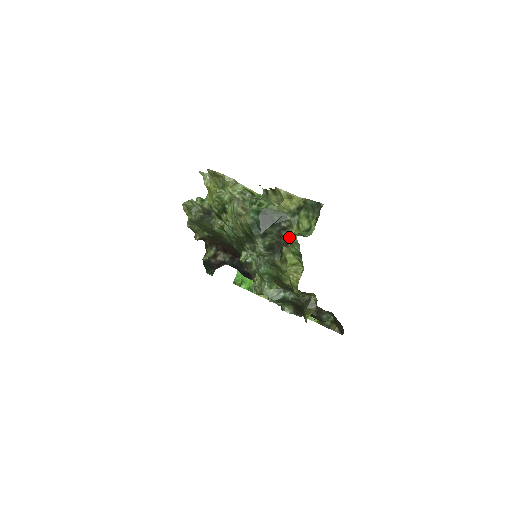
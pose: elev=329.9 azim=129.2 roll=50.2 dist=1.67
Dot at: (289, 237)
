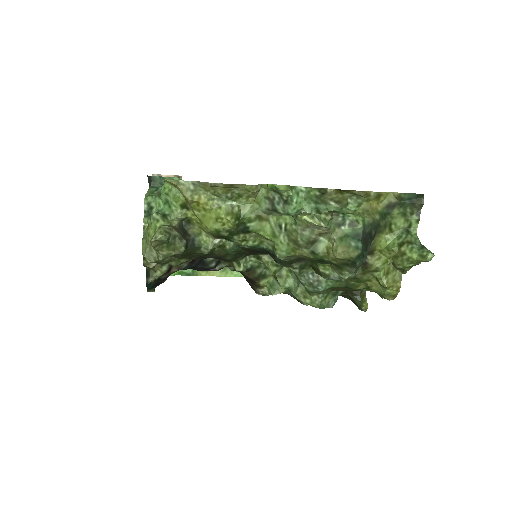
Dot at: (427, 260)
